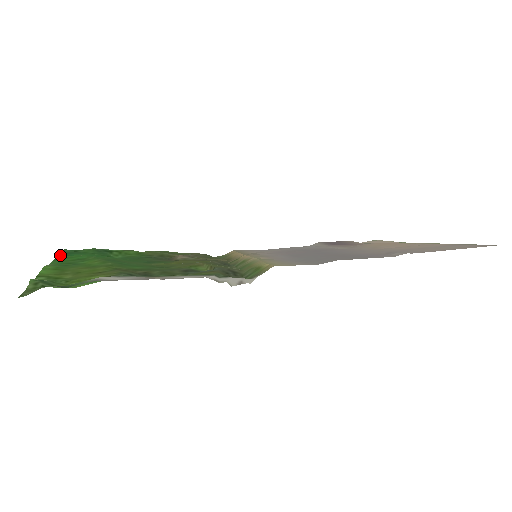
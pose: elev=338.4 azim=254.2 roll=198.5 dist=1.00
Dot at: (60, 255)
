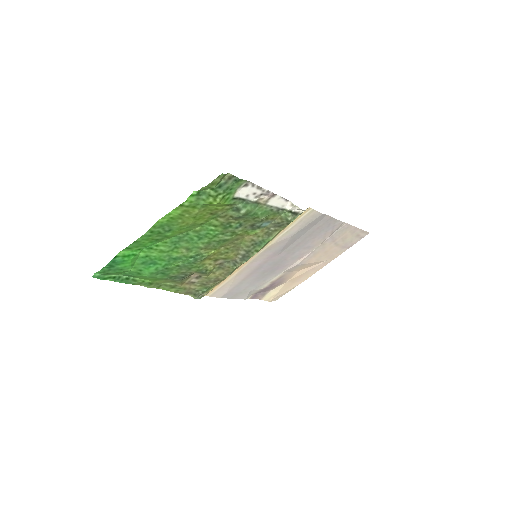
Dot at: (124, 251)
